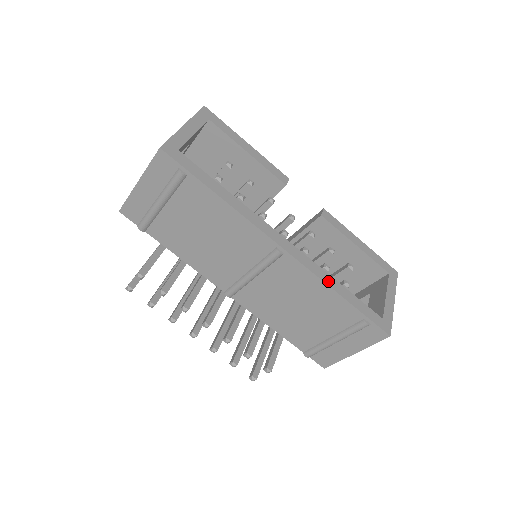
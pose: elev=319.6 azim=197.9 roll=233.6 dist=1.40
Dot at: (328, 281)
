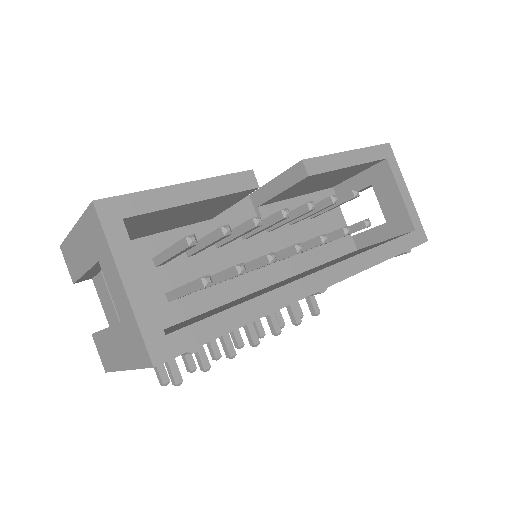
Dot at: (370, 261)
